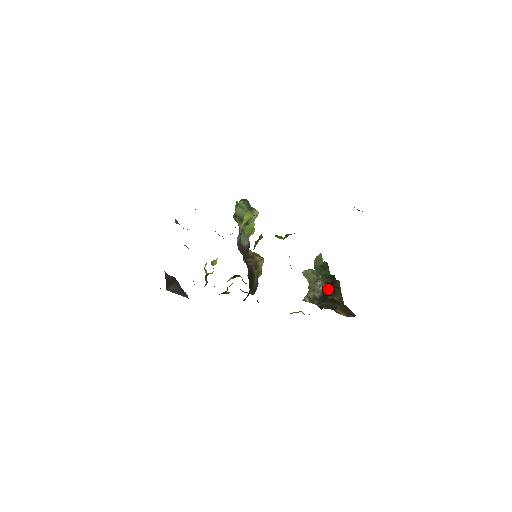
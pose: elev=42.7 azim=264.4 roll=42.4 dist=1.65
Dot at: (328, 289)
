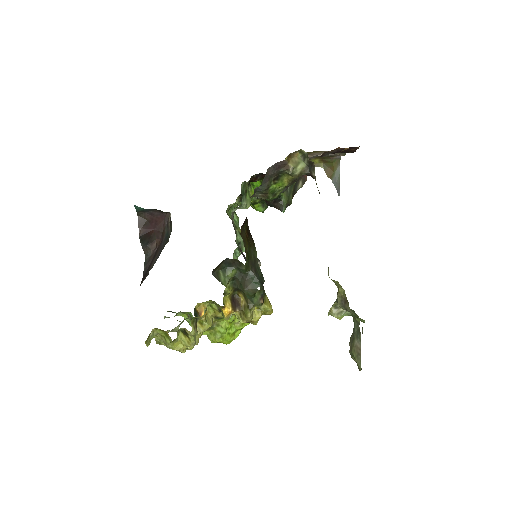
Dot at: occluded
